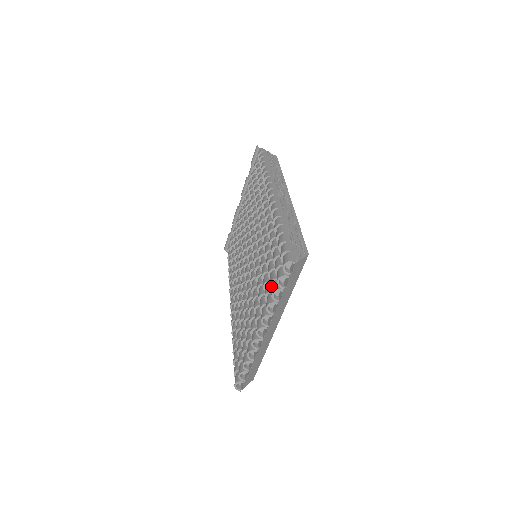
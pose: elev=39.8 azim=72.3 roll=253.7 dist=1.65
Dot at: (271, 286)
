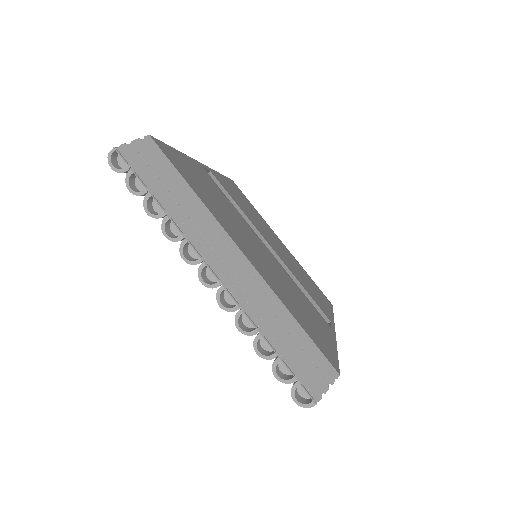
Dot at: occluded
